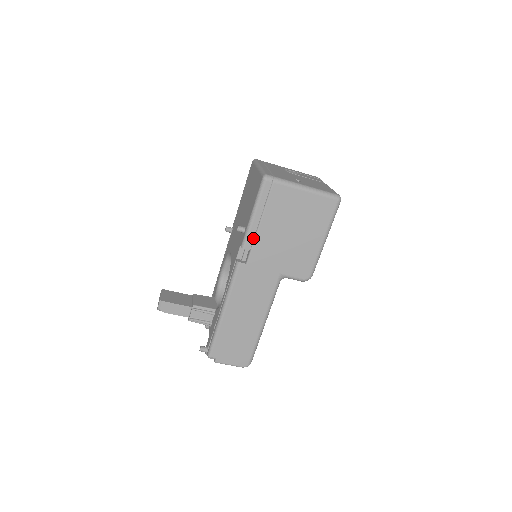
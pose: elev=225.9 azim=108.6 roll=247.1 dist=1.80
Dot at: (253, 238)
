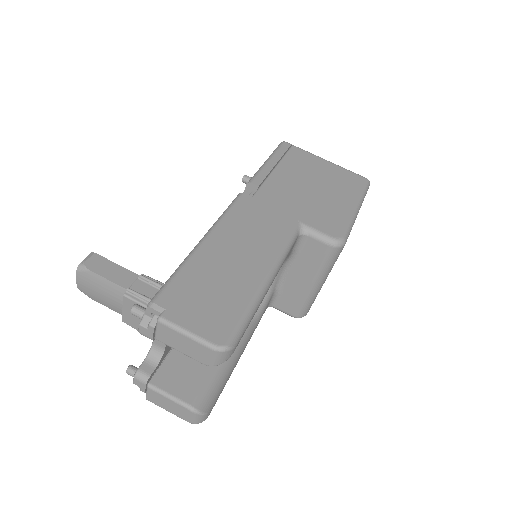
Dot at: (264, 177)
